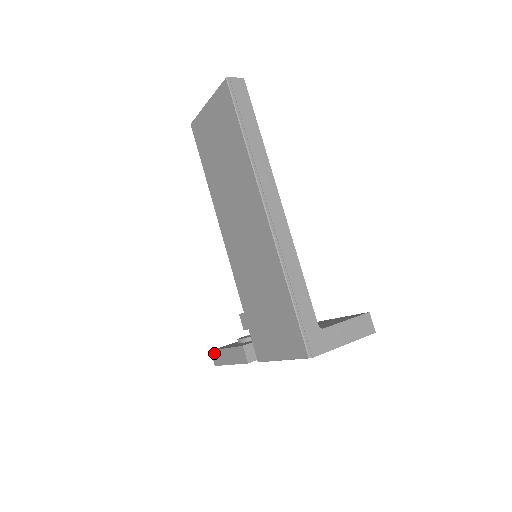
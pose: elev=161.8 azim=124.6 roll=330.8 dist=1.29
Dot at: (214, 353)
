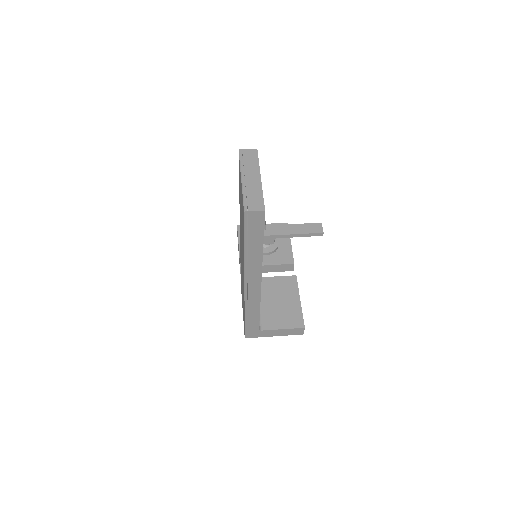
Dot at: (237, 230)
